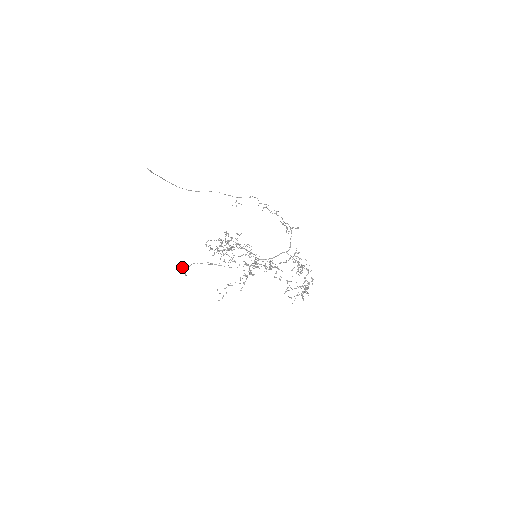
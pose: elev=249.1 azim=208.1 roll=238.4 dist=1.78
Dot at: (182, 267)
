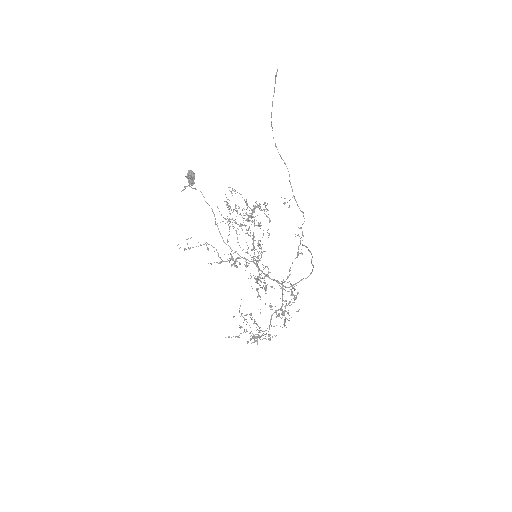
Dot at: (194, 176)
